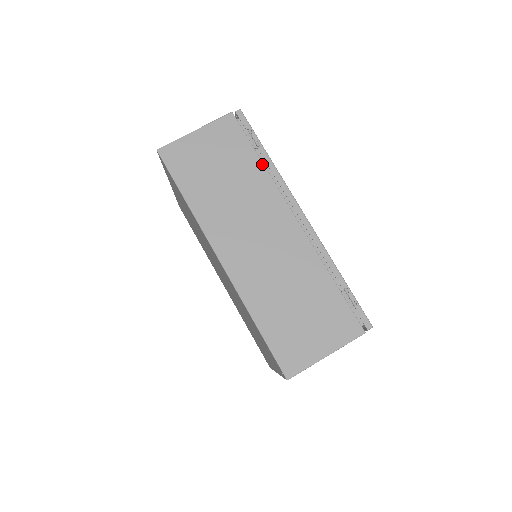
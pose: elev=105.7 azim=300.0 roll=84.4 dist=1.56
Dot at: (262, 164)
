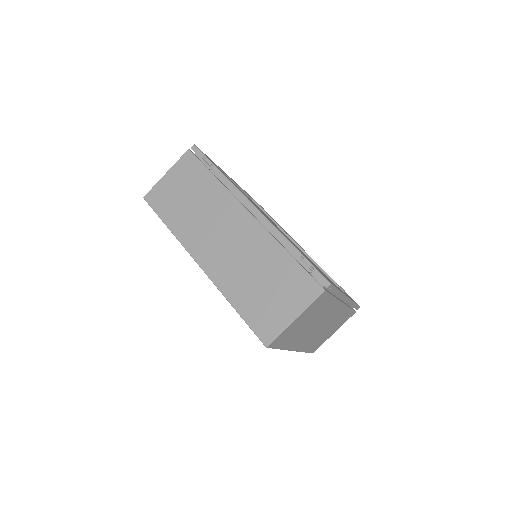
Dot at: (216, 180)
